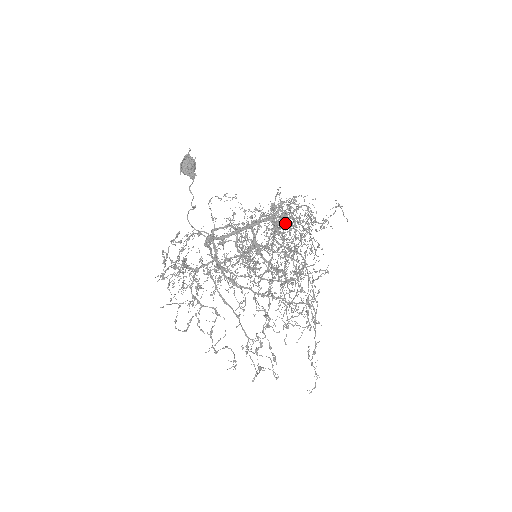
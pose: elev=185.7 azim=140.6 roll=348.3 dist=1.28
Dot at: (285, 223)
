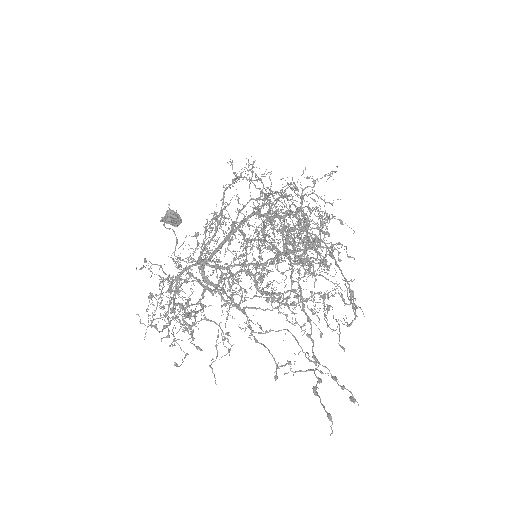
Dot at: (282, 218)
